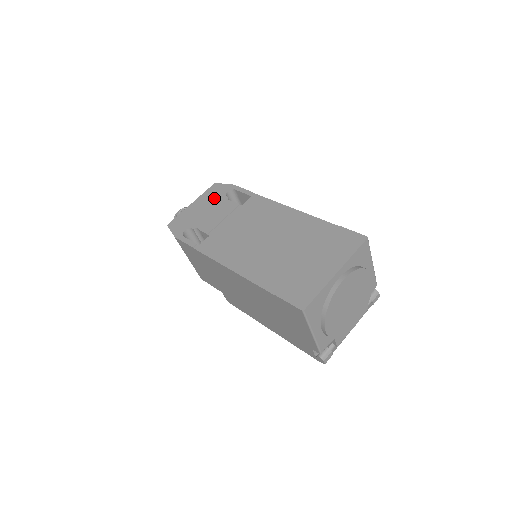
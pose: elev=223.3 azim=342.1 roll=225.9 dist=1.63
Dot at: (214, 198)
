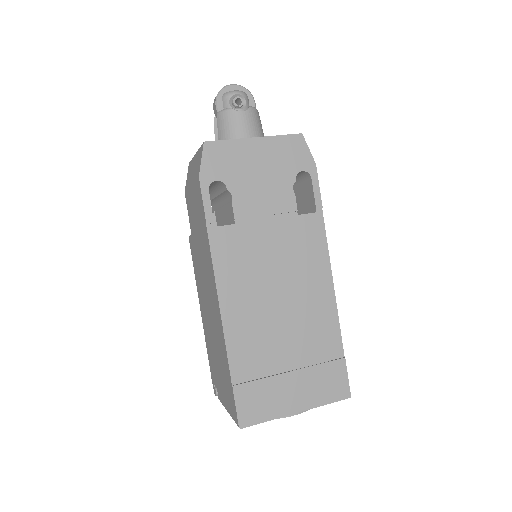
Dot at: (283, 163)
